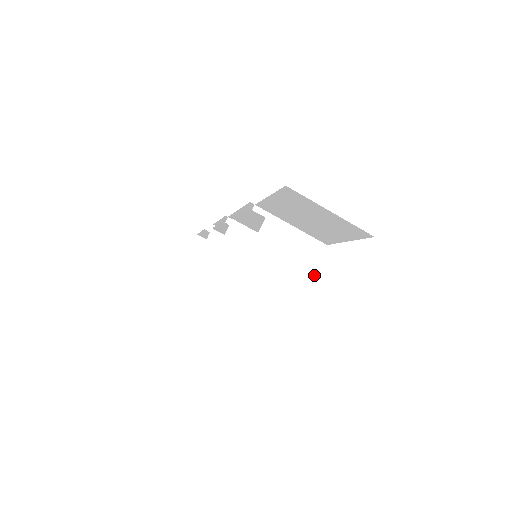
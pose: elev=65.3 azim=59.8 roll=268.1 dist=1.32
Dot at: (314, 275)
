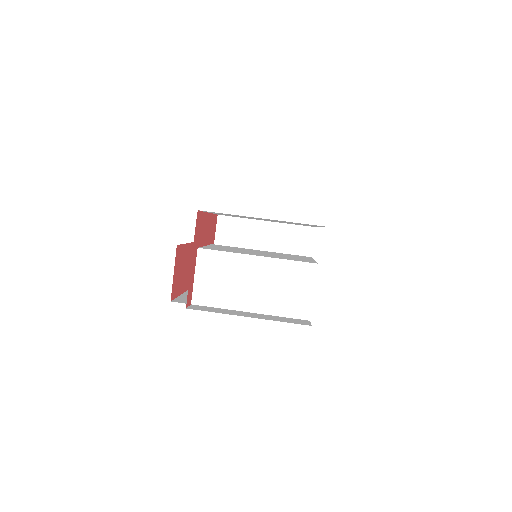
Dot at: (274, 290)
